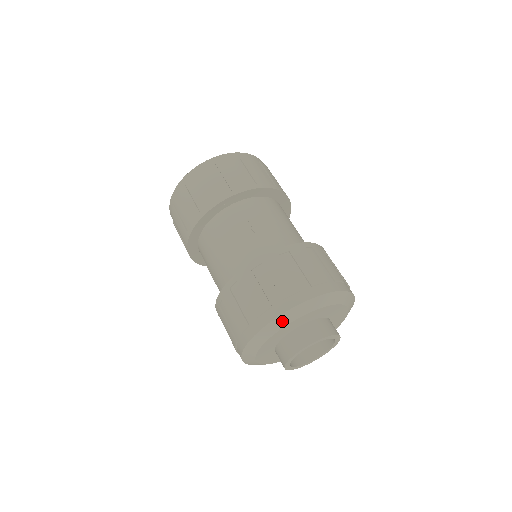
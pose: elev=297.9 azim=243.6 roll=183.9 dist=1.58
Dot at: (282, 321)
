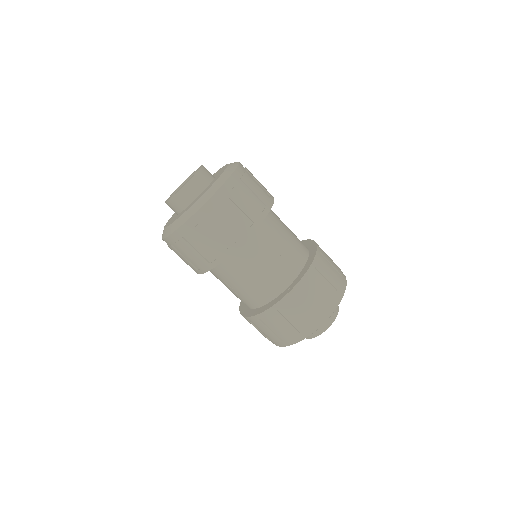
Dot at: occluded
